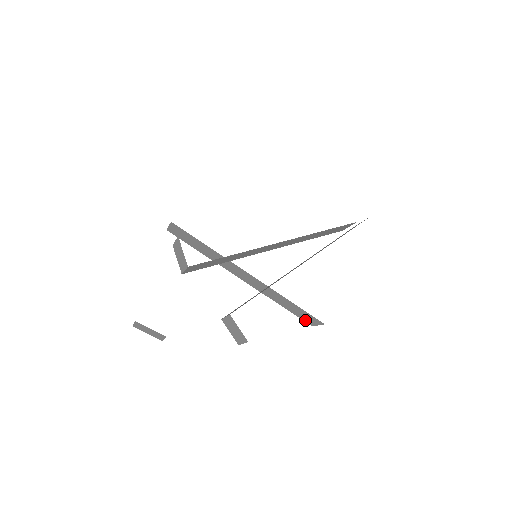
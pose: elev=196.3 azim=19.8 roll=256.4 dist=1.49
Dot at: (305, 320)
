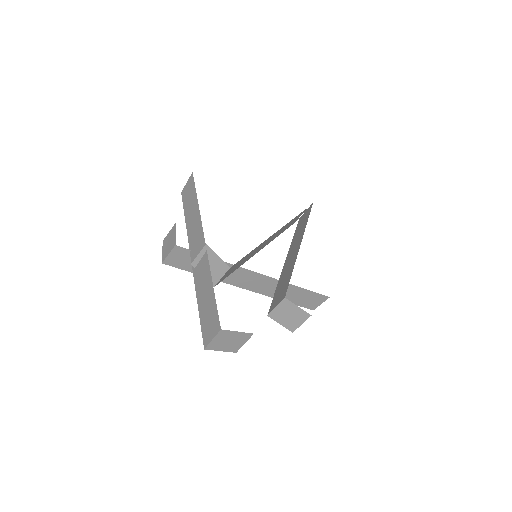
Dot at: (307, 306)
